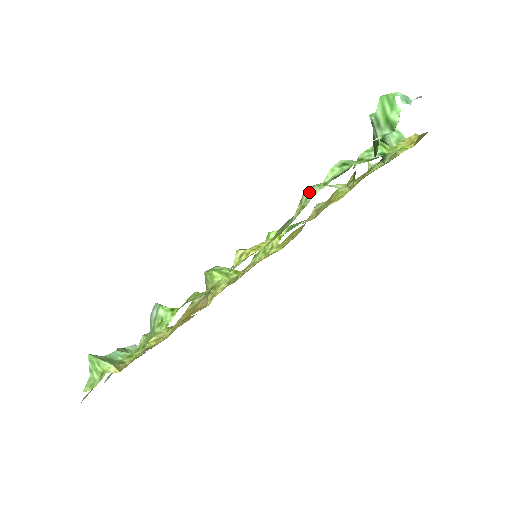
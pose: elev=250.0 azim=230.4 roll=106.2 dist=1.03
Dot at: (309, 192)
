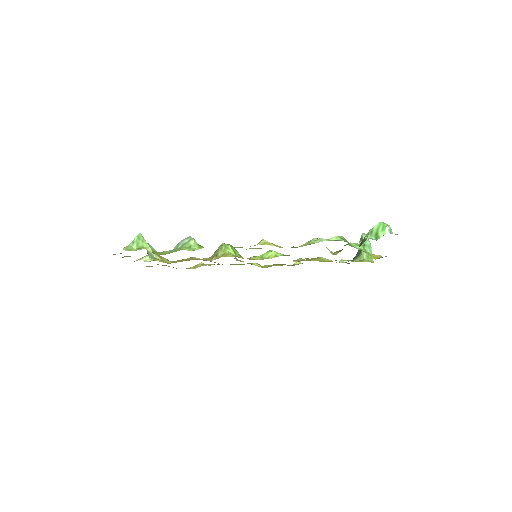
Dot at: (320, 238)
